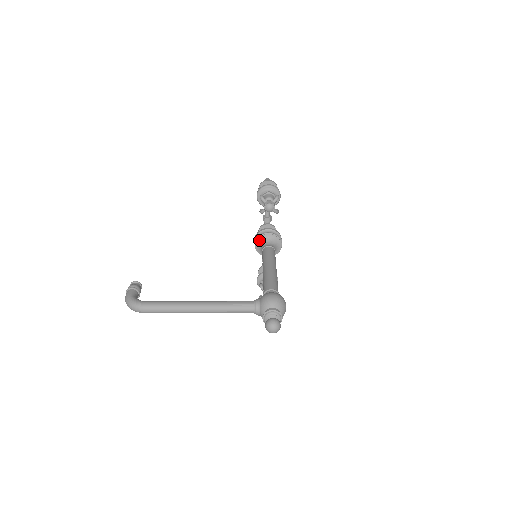
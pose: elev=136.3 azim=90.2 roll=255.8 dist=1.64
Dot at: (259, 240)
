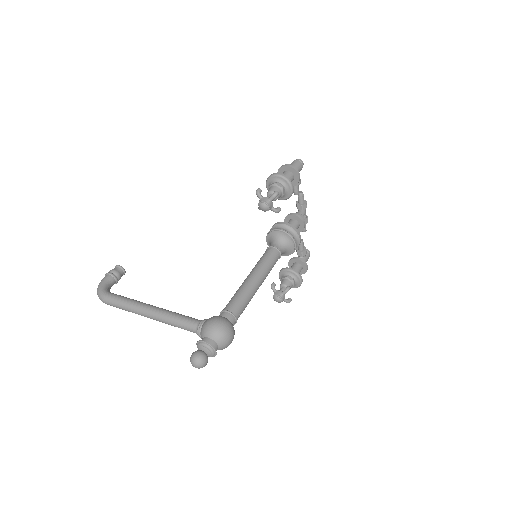
Dot at: (269, 236)
